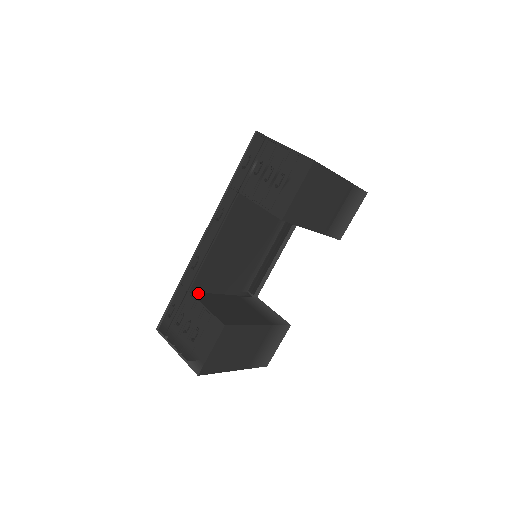
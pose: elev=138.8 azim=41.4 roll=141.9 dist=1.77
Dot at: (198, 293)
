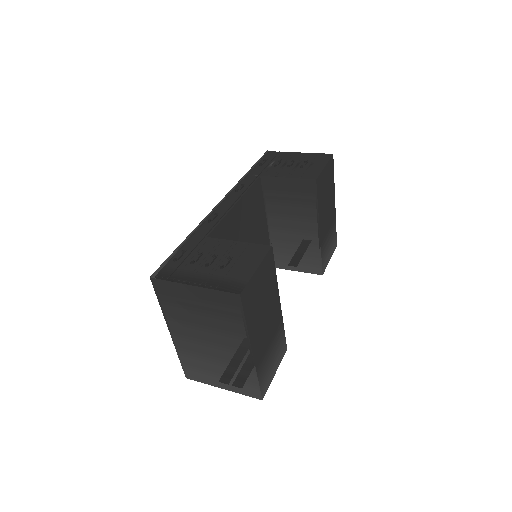
Dot at: occluded
